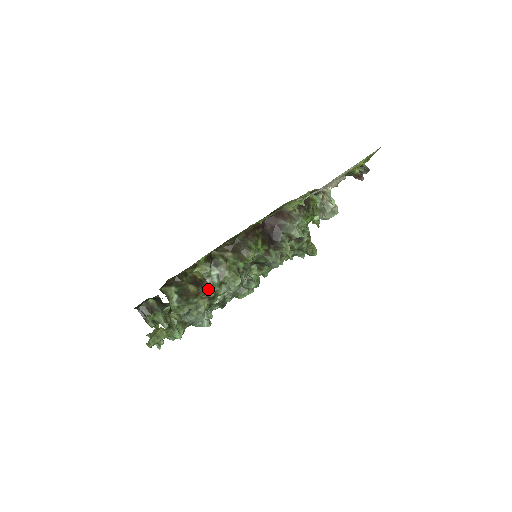
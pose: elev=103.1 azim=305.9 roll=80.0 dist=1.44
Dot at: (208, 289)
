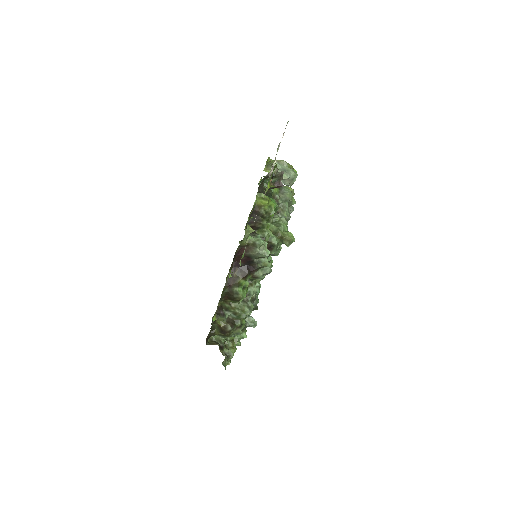
Dot at: (233, 328)
